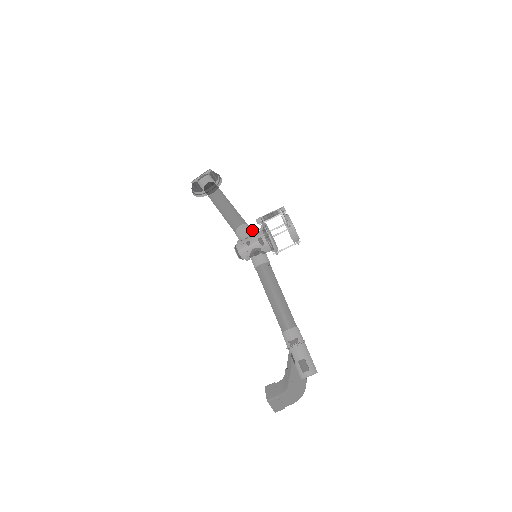
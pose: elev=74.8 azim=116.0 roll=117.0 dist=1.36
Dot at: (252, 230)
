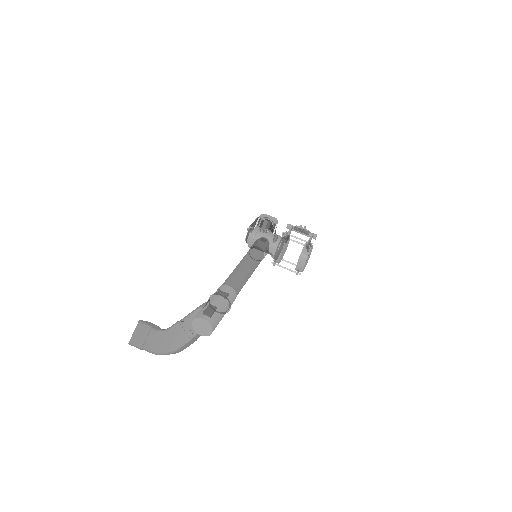
Dot at: occluded
